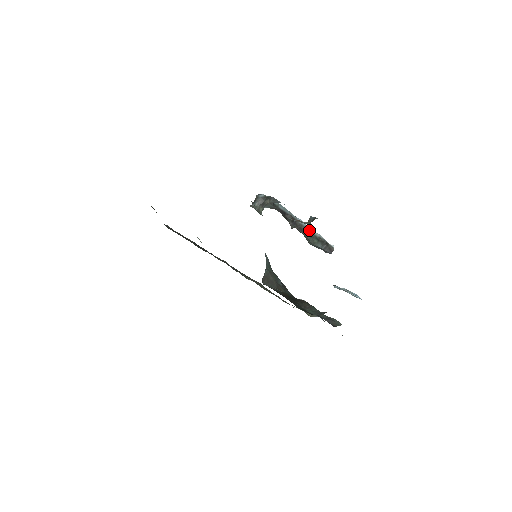
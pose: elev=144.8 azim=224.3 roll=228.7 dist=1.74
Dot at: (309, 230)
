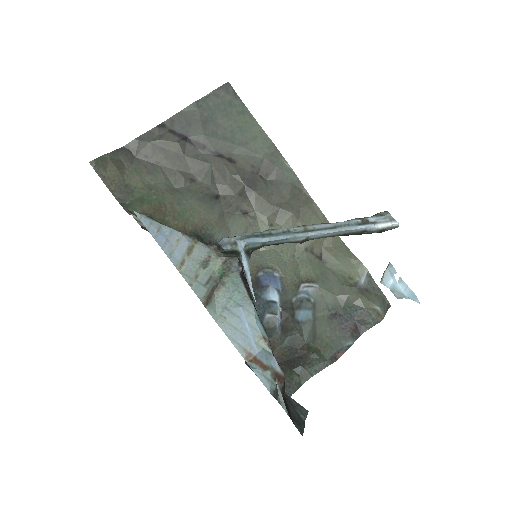
Dot at: (339, 234)
